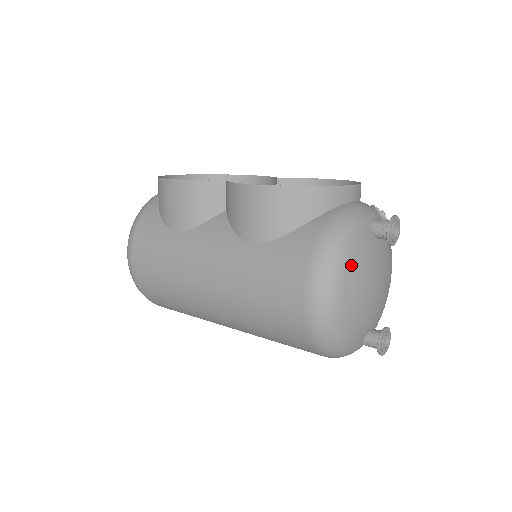
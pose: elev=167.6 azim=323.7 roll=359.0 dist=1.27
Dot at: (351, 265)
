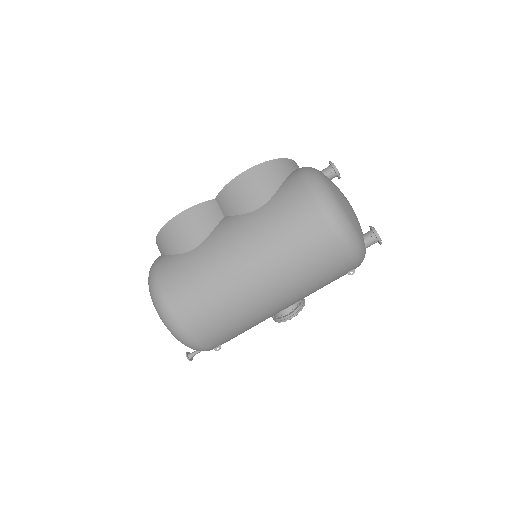
Dot at: (328, 181)
